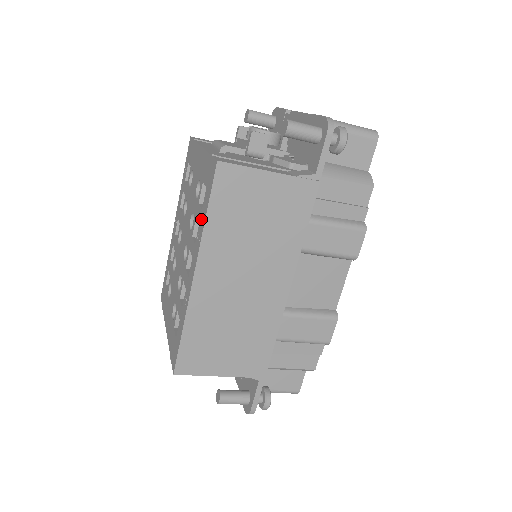
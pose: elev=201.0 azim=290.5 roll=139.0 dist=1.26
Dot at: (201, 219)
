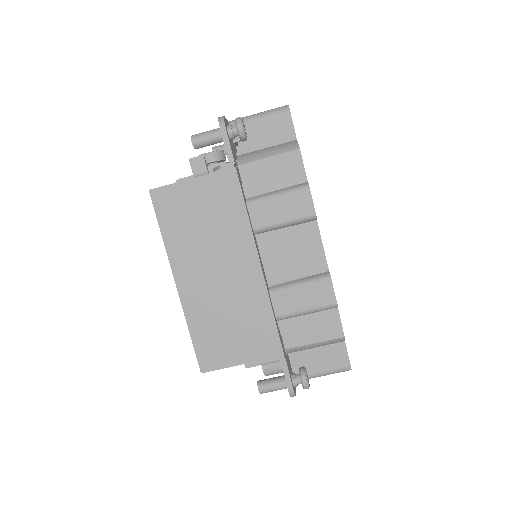
Dot at: occluded
